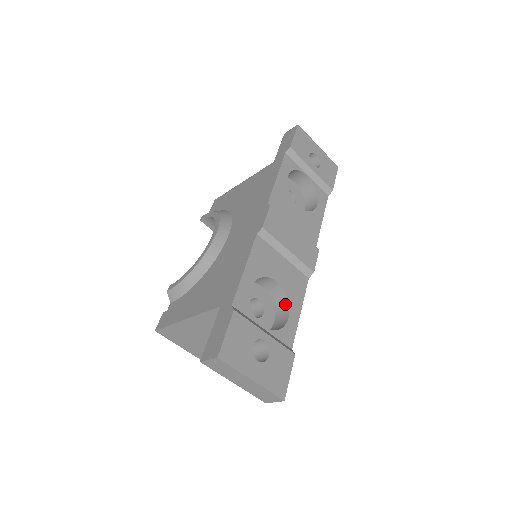
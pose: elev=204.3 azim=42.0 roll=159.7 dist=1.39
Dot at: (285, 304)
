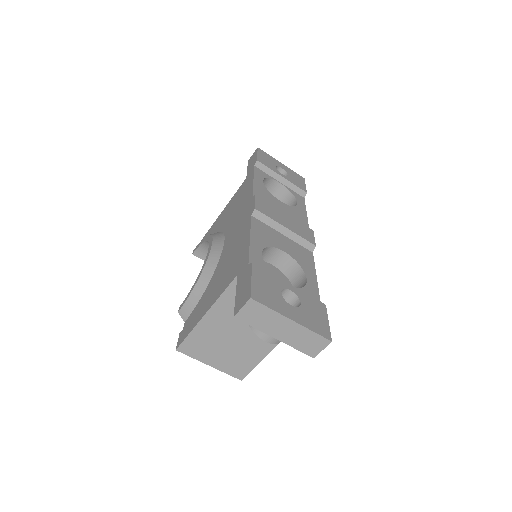
Dot at: (299, 272)
